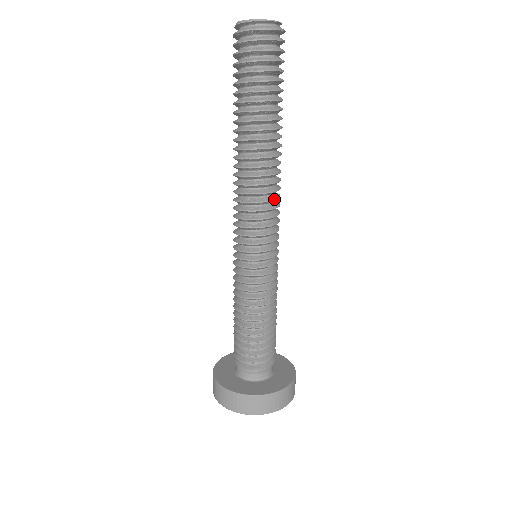
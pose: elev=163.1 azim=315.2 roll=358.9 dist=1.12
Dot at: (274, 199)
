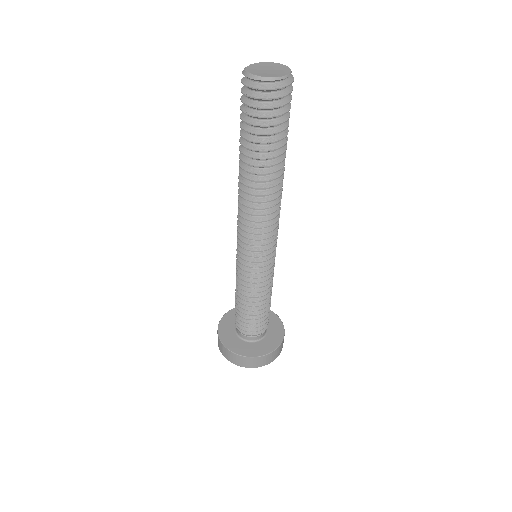
Dot at: (279, 213)
